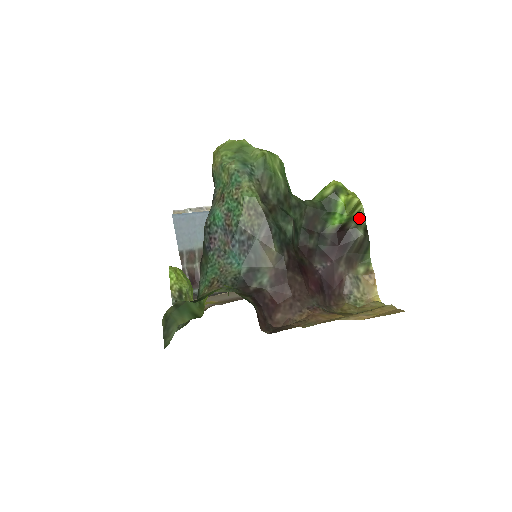
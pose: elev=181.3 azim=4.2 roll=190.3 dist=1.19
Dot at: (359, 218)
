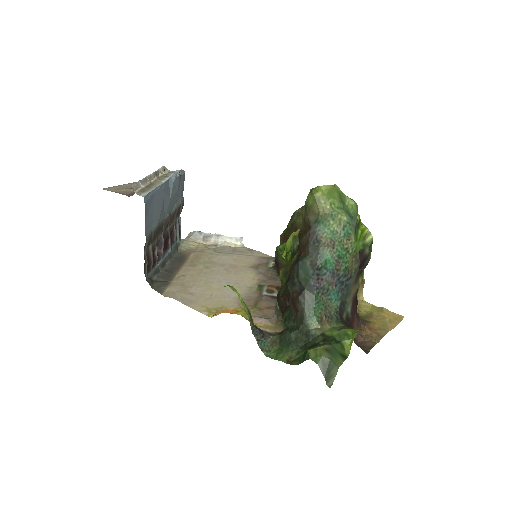
Dot at: (370, 246)
